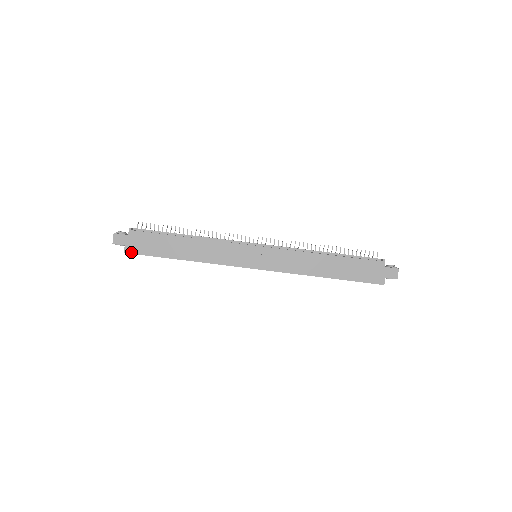
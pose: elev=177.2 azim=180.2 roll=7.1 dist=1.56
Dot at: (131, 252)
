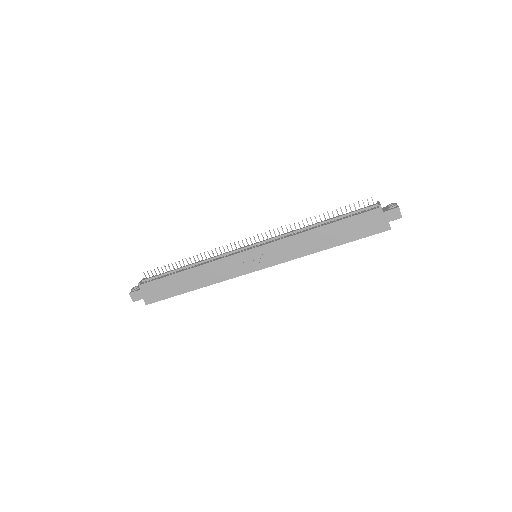
Dot at: (151, 302)
